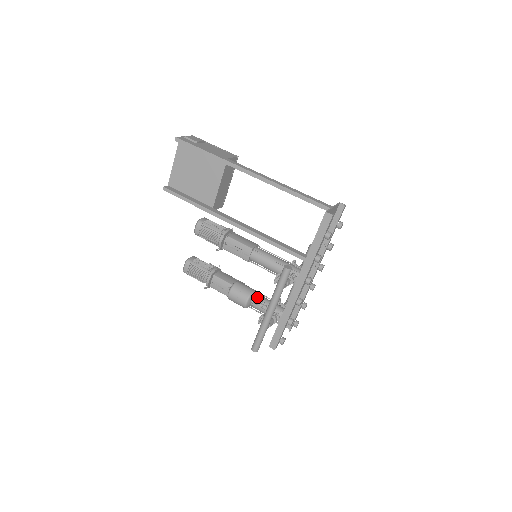
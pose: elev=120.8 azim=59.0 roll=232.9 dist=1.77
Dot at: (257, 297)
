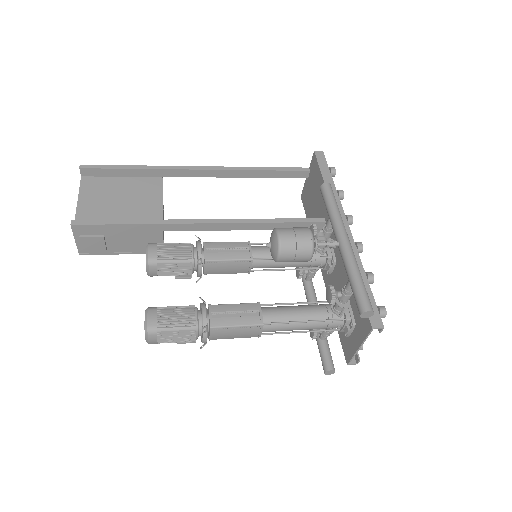
Dot at: occluded
